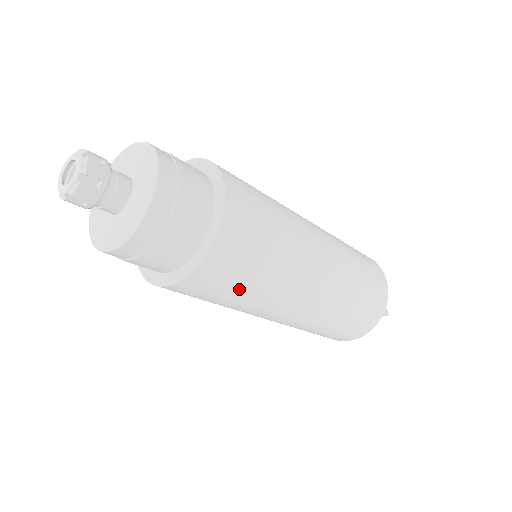
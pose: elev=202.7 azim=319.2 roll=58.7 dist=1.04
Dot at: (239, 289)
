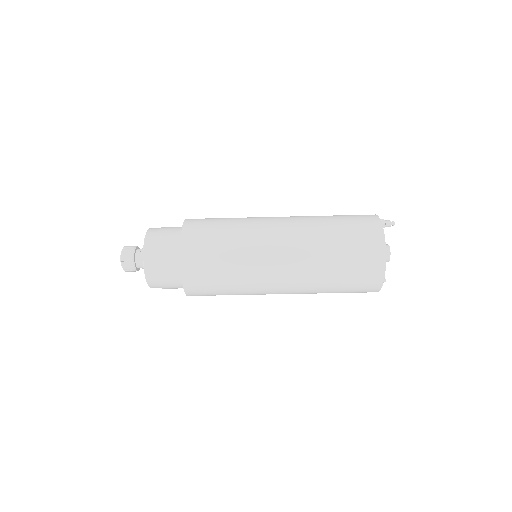
Dot at: (219, 241)
